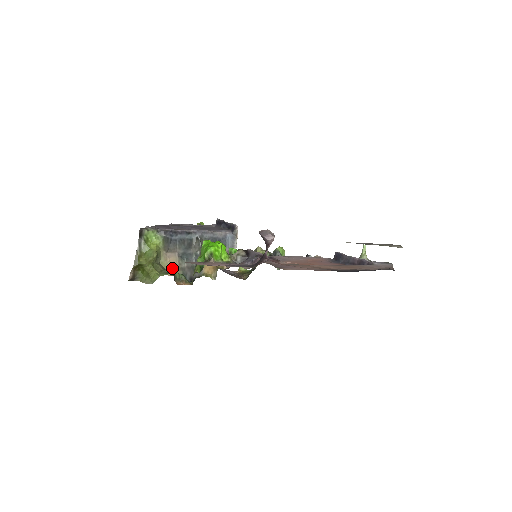
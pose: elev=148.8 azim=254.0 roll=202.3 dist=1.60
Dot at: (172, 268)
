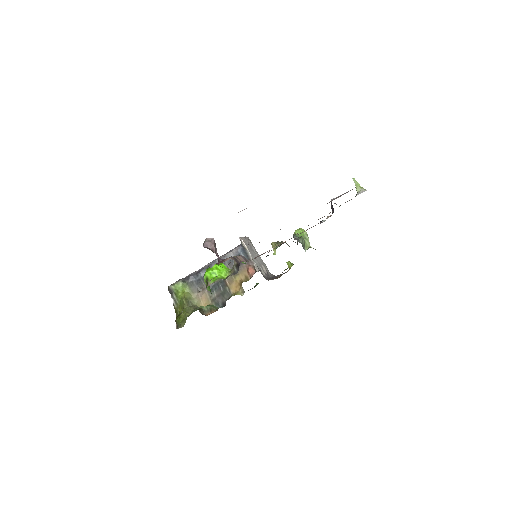
Dot at: (206, 303)
